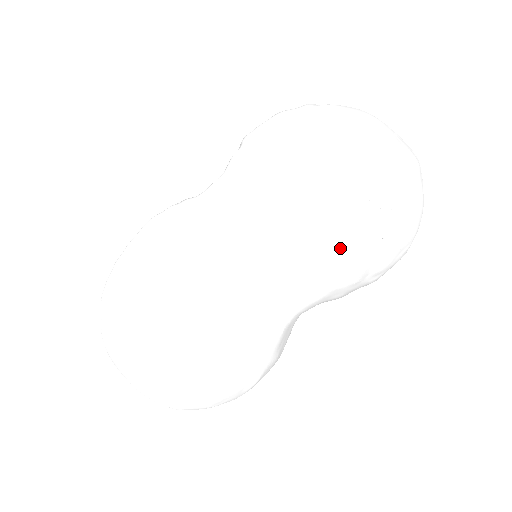
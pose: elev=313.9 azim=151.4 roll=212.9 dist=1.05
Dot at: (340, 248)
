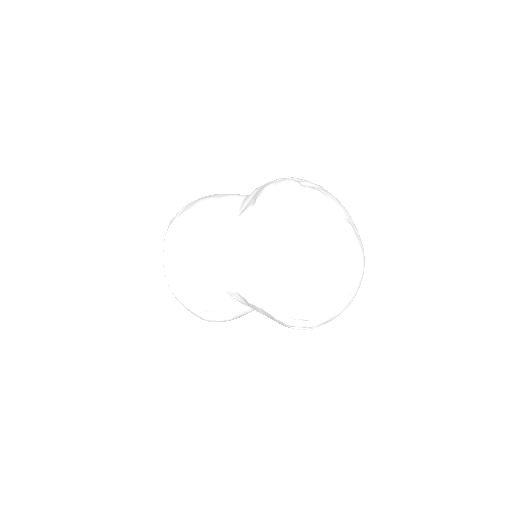
Dot at: (276, 321)
